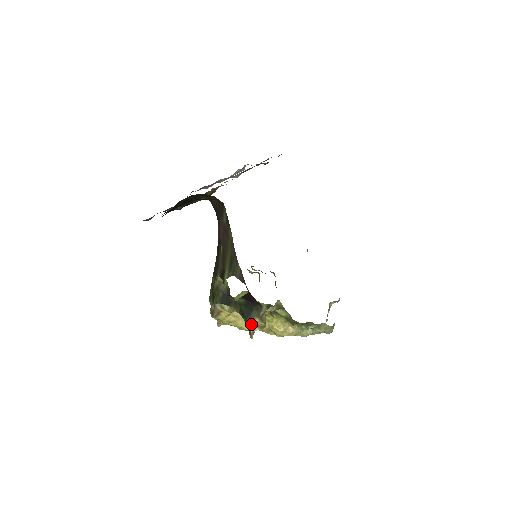
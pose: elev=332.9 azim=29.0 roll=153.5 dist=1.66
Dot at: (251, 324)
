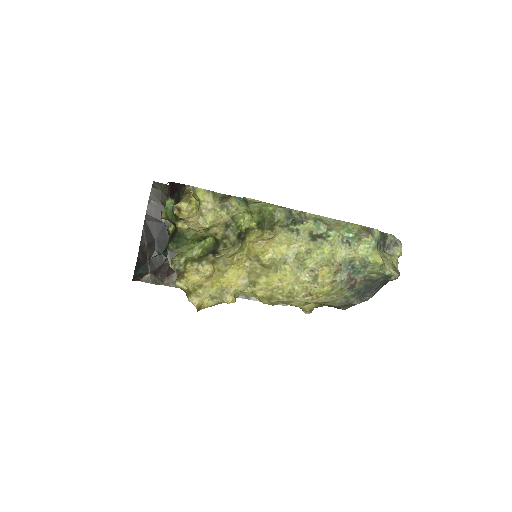
Dot at: occluded
